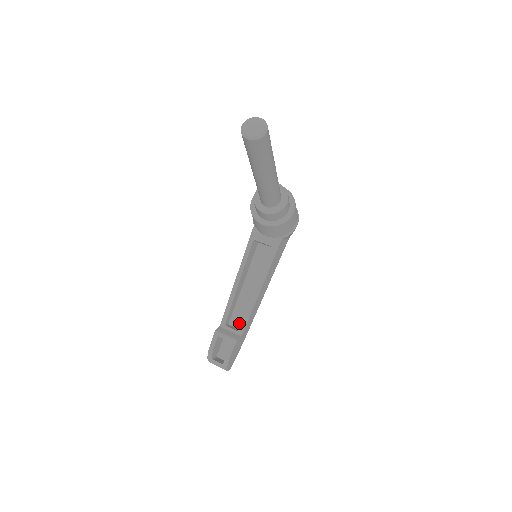
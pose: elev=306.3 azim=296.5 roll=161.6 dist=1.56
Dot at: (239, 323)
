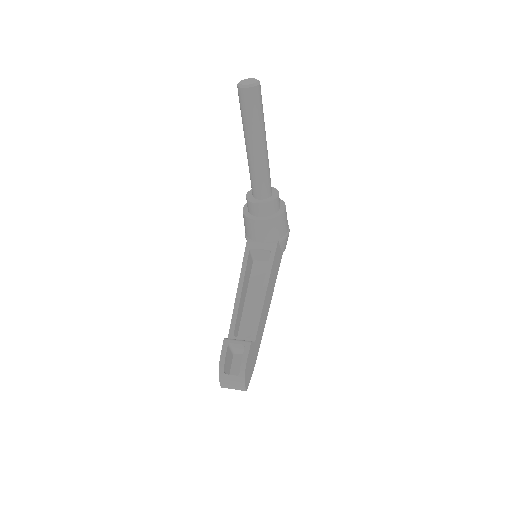
Dot at: (248, 337)
